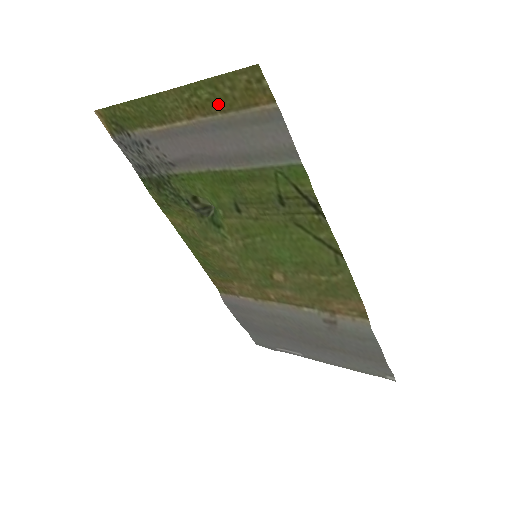
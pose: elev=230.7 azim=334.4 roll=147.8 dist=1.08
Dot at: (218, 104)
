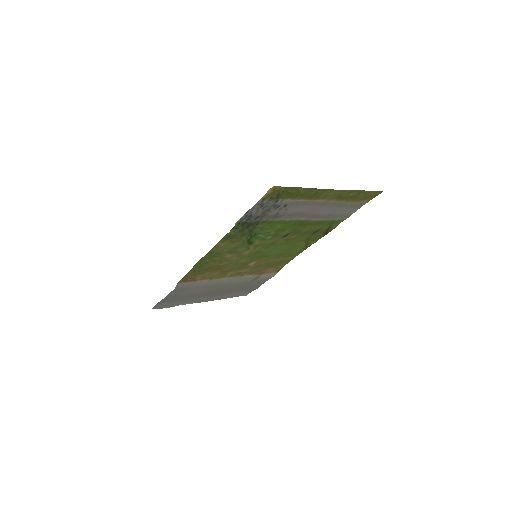
Dot at: (350, 198)
